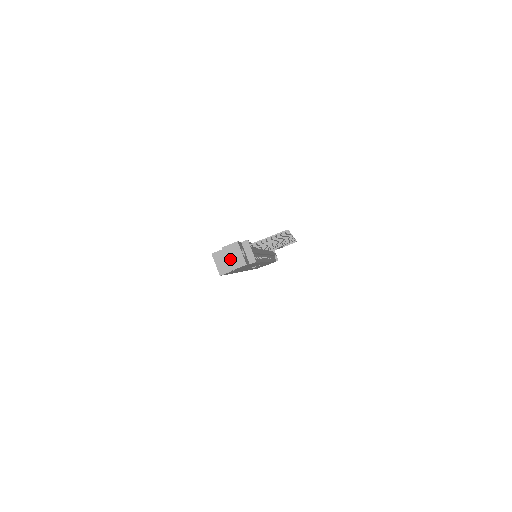
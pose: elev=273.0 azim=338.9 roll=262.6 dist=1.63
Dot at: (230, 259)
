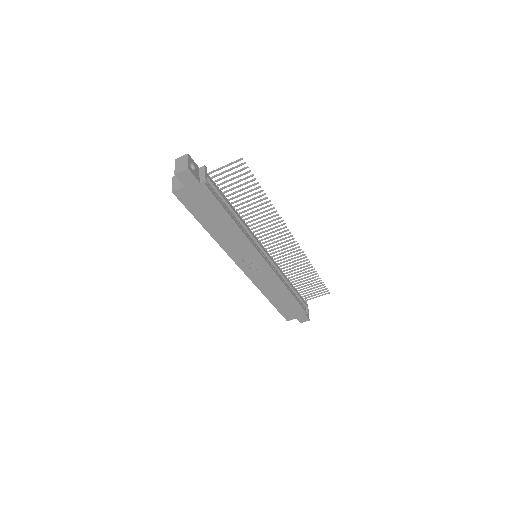
Dot at: (177, 166)
